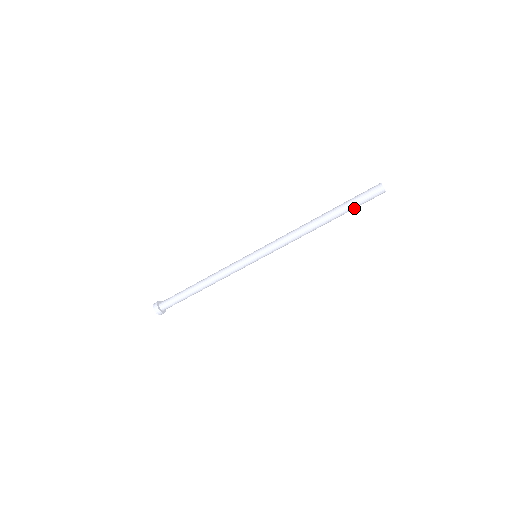
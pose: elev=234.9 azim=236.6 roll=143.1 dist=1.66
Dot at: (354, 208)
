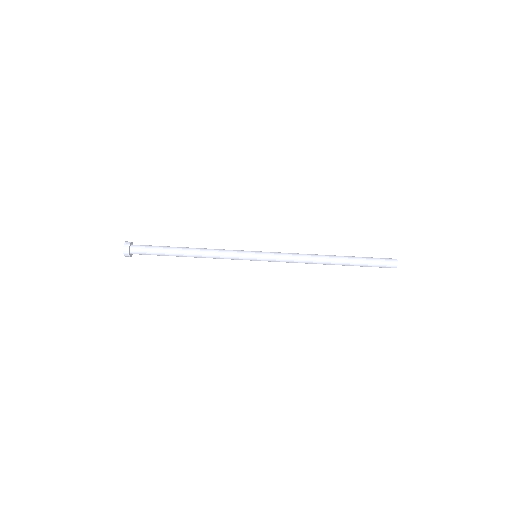
Dot at: (365, 264)
